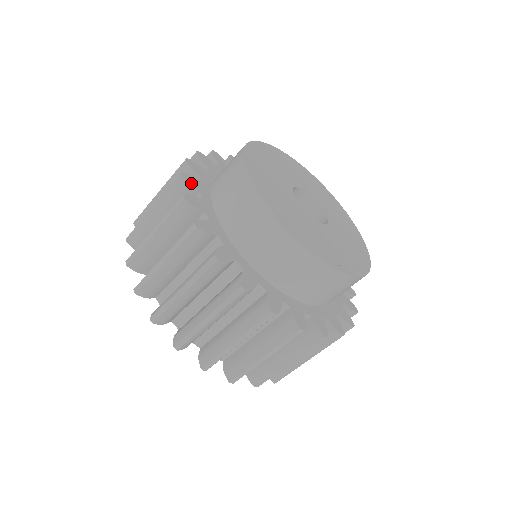
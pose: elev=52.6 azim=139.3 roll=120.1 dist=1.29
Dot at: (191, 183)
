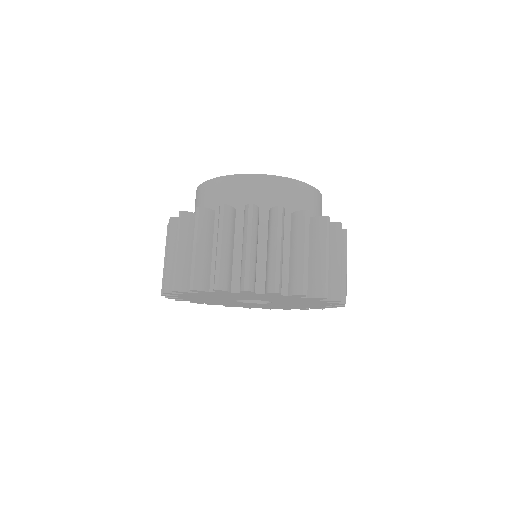
Dot at: occluded
